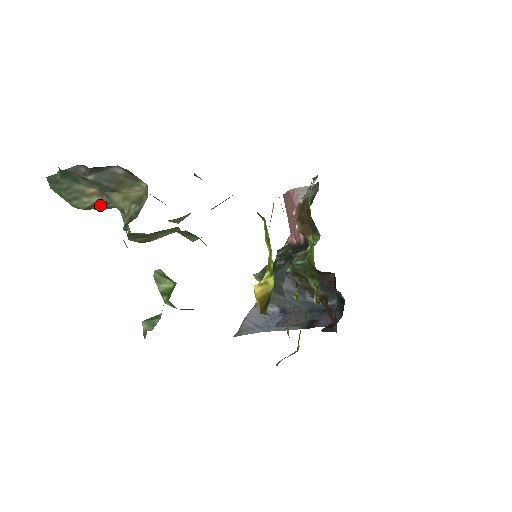
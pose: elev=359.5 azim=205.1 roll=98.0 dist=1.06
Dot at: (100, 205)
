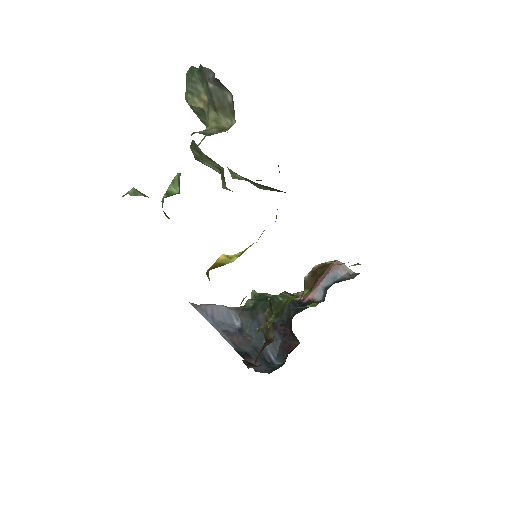
Dot at: (201, 114)
